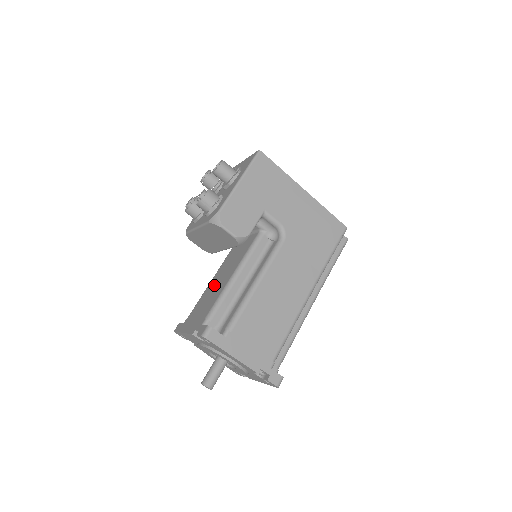
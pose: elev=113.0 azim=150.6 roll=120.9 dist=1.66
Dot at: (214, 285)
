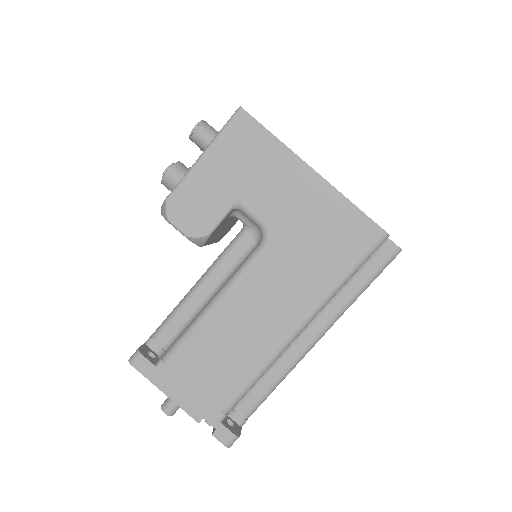
Dot at: occluded
